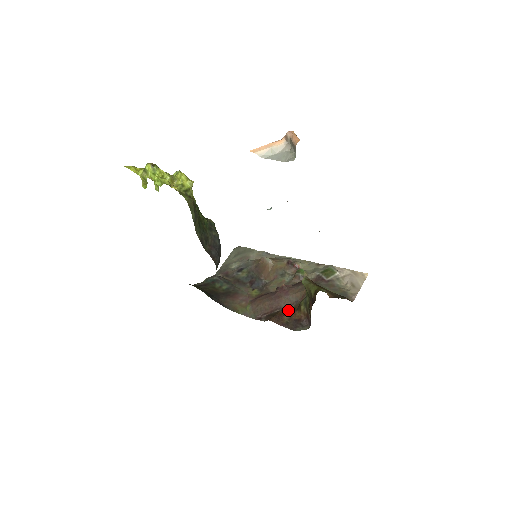
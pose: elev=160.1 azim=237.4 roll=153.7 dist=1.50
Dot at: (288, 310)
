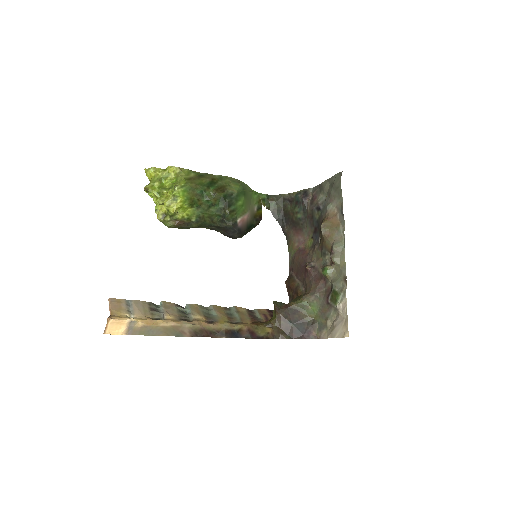
Dot at: (296, 289)
